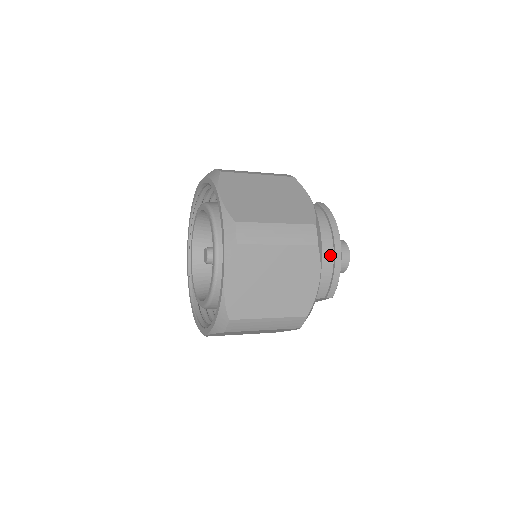
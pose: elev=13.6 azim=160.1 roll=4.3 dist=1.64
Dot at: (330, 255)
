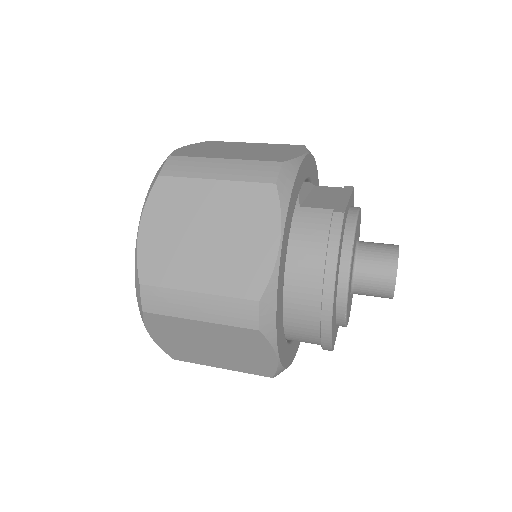
Dot at: (315, 316)
